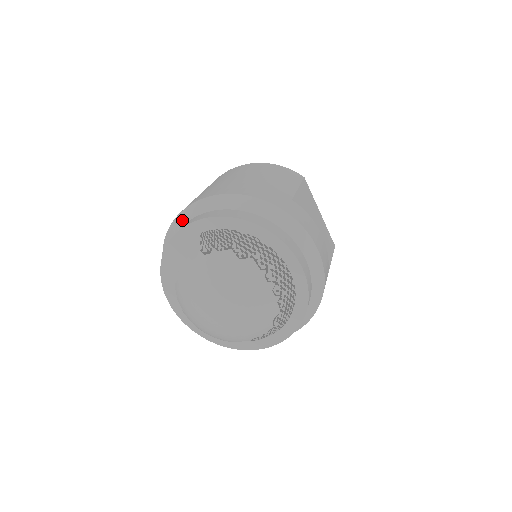
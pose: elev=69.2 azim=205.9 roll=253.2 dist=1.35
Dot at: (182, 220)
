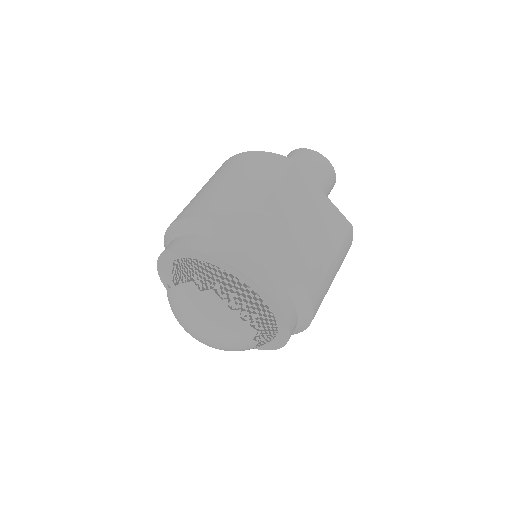
Dot at: (166, 241)
